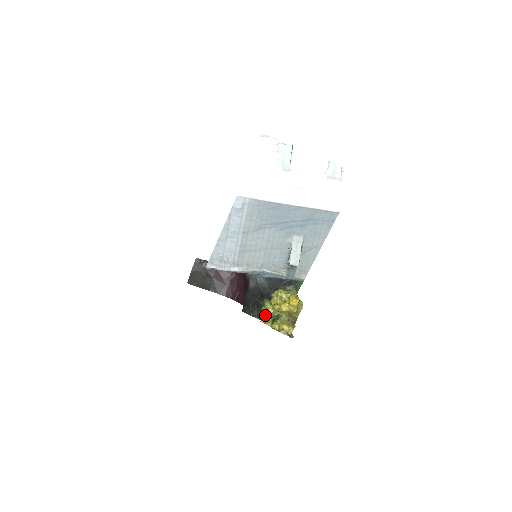
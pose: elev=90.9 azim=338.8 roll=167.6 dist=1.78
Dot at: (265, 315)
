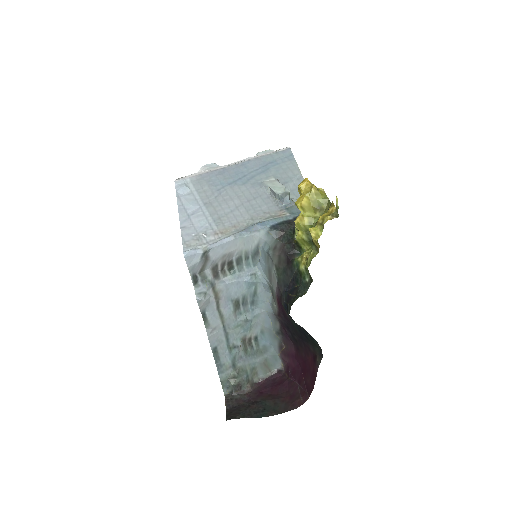
Dot at: (306, 263)
